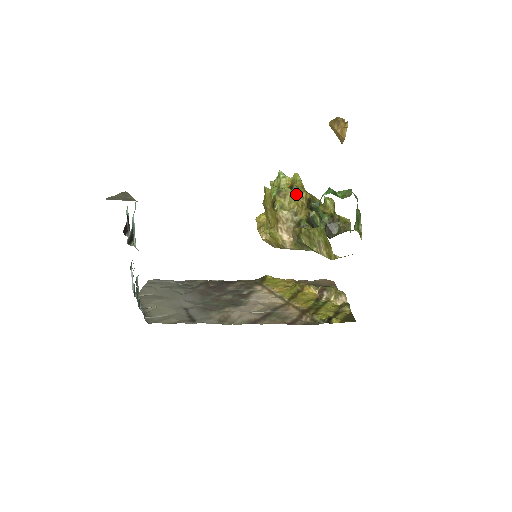
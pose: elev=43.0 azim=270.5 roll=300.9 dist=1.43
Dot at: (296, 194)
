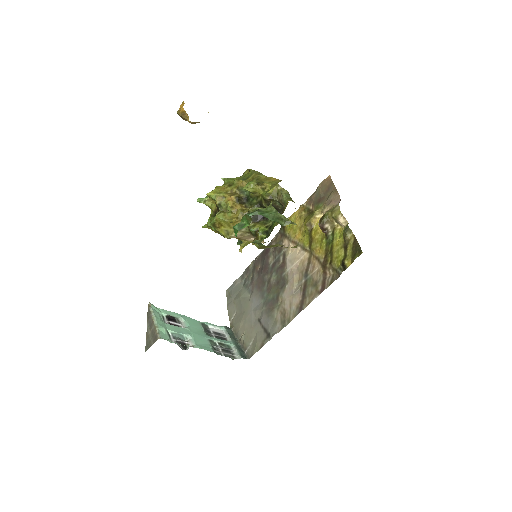
Dot at: (225, 210)
